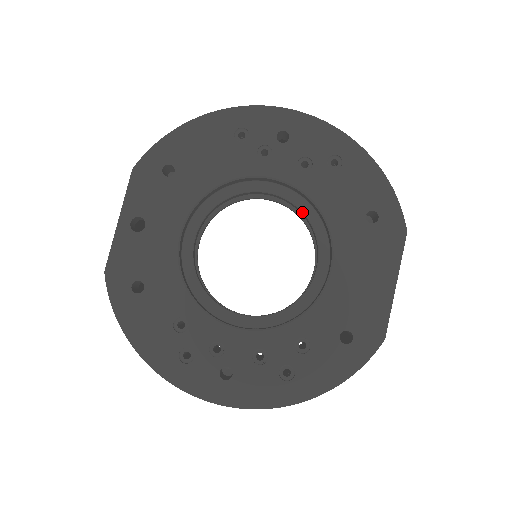
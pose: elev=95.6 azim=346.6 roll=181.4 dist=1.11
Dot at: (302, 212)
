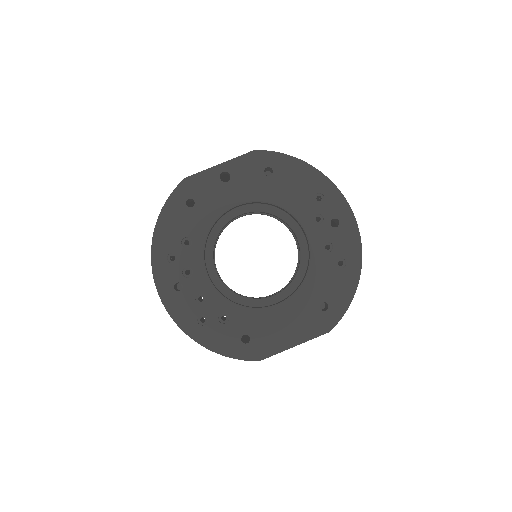
Dot at: (300, 265)
